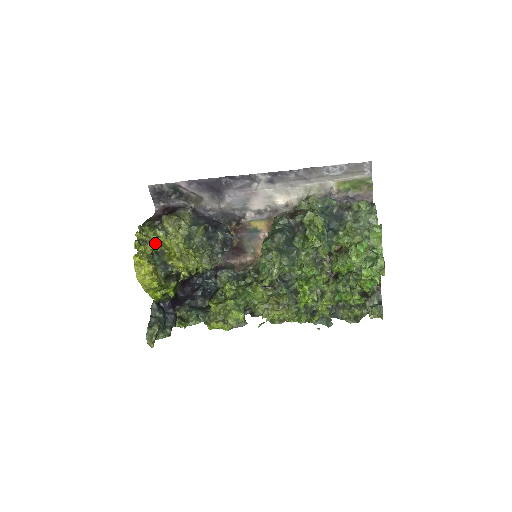
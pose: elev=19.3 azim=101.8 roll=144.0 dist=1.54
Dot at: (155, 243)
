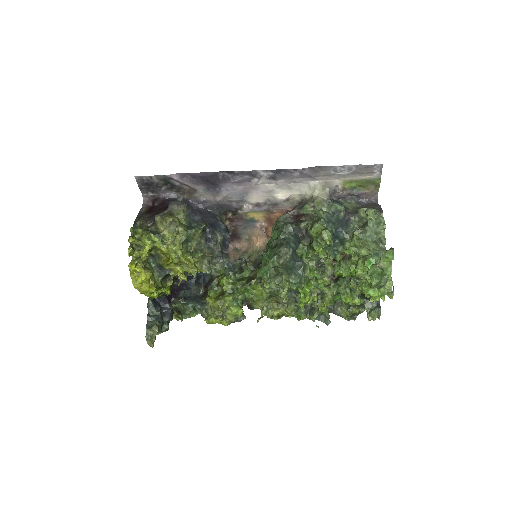
Dot at: (150, 249)
